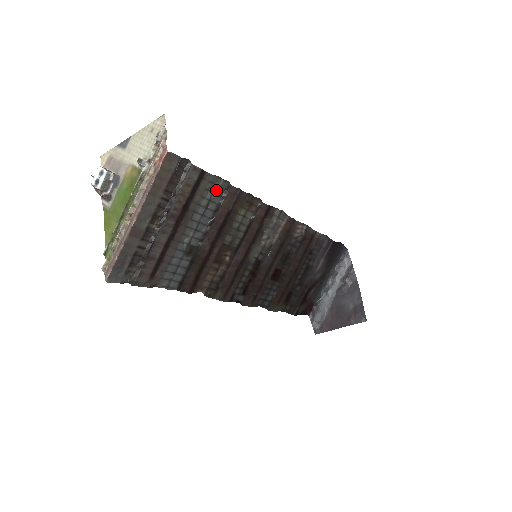
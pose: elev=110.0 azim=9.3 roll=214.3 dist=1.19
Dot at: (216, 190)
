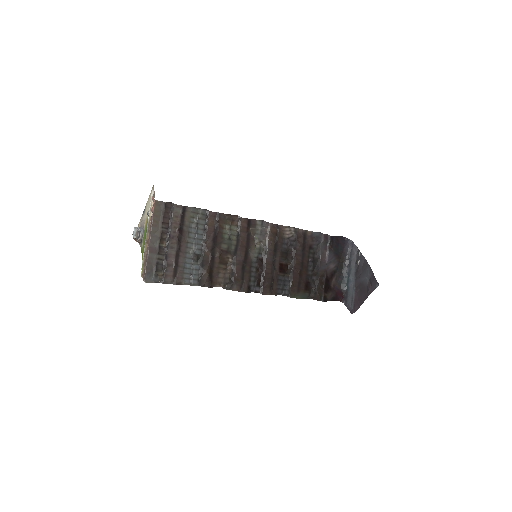
Dot at: (199, 216)
